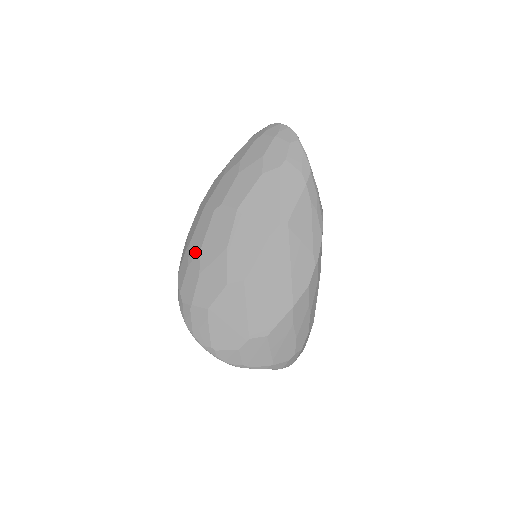
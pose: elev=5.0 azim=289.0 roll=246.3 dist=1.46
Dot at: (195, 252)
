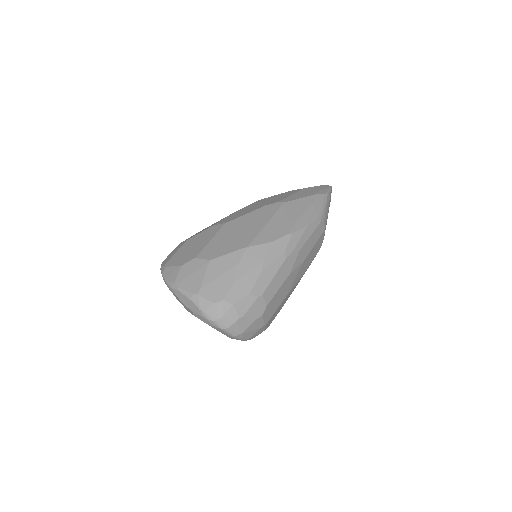
Dot at: occluded
